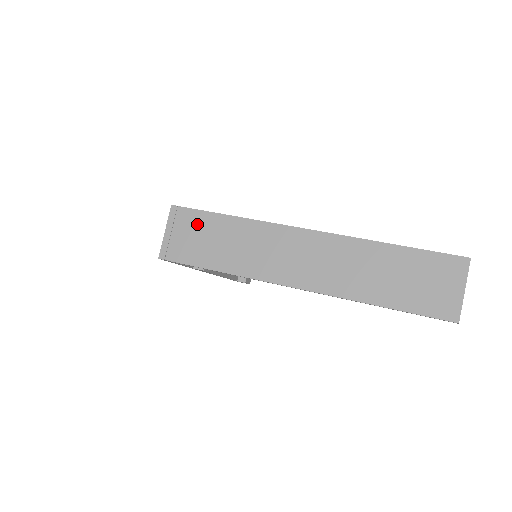
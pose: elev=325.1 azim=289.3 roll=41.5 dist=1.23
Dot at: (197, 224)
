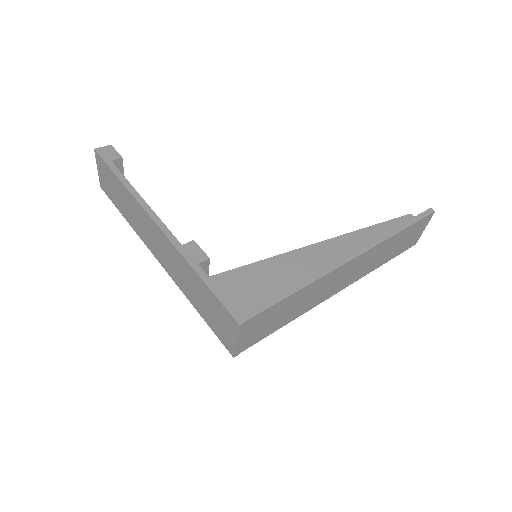
Dot at: (266, 317)
